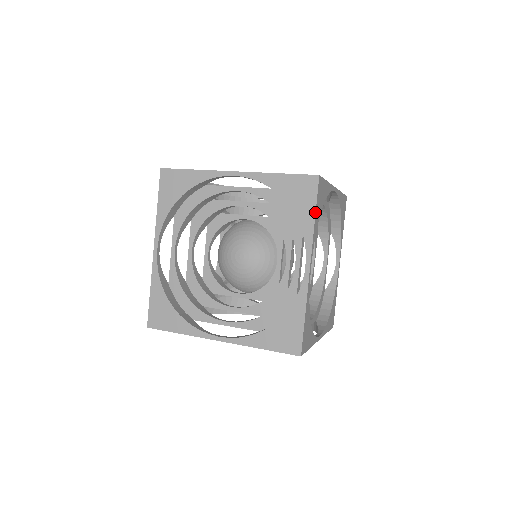
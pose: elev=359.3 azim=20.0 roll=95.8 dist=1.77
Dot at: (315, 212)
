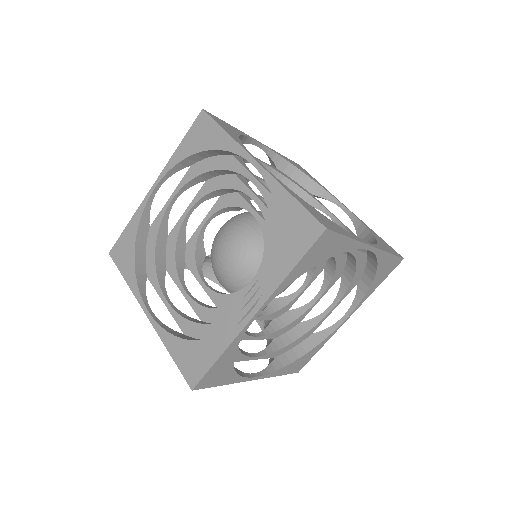
Dot at: (295, 265)
